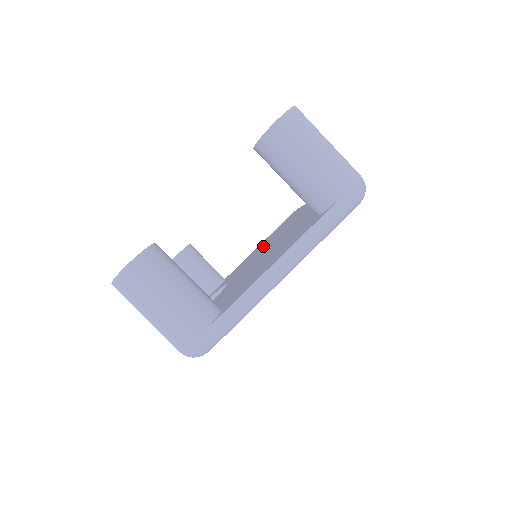
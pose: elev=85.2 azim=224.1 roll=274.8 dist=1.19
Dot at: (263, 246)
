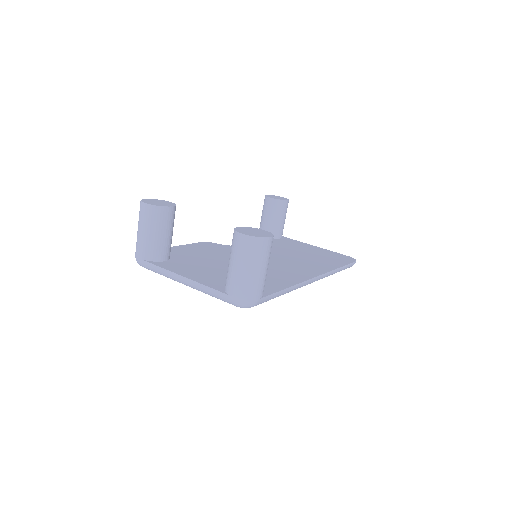
Dot at: (293, 253)
